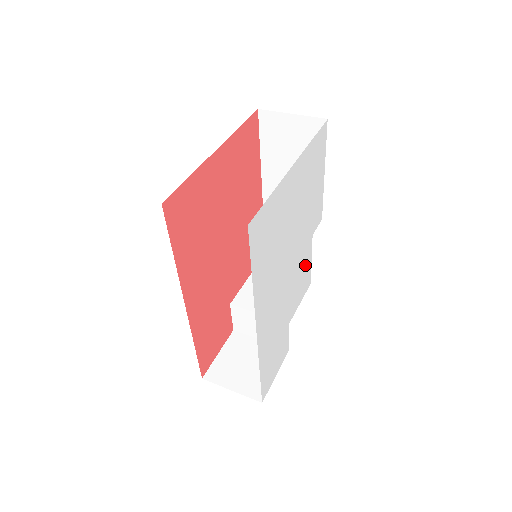
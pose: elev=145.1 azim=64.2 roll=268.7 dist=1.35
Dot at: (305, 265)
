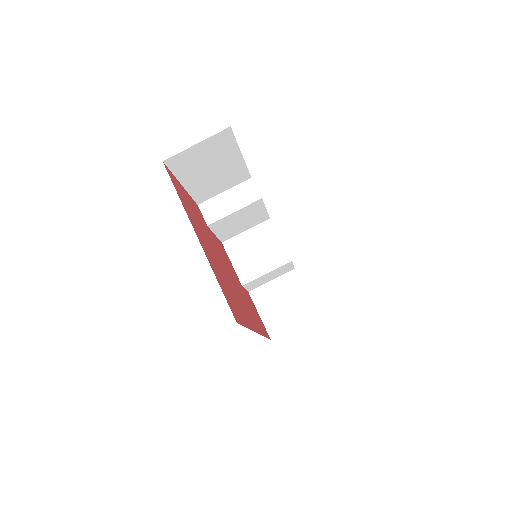
Dot at: occluded
